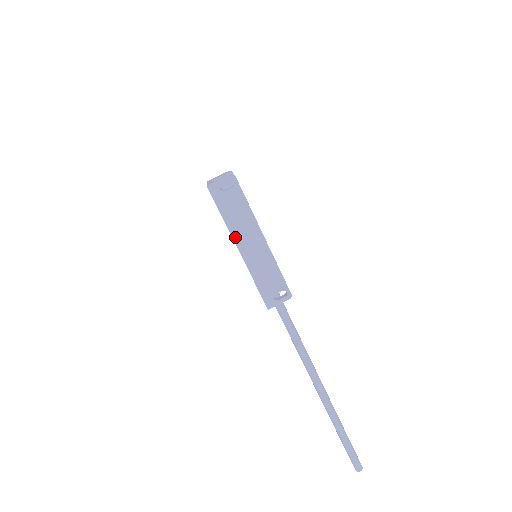
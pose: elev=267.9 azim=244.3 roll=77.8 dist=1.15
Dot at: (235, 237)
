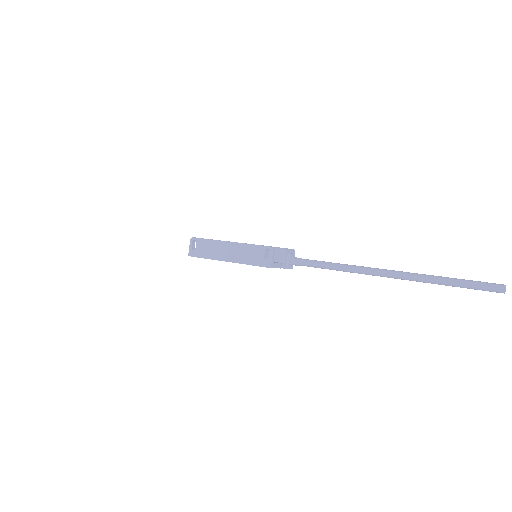
Dot at: (219, 259)
